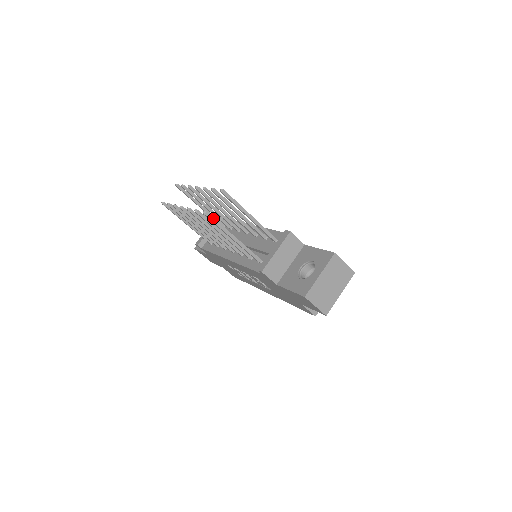
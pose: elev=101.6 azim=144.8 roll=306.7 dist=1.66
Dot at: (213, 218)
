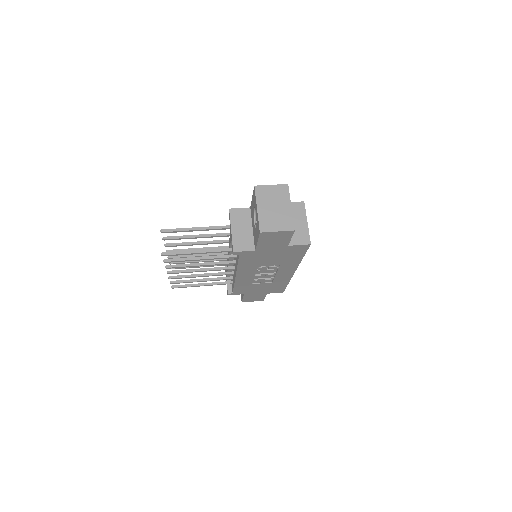
Dot at: (171, 252)
